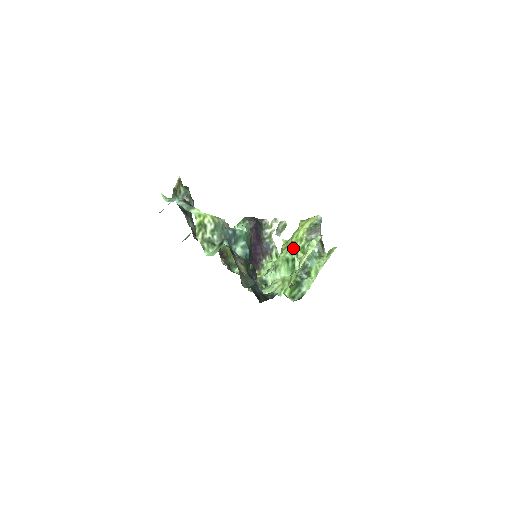
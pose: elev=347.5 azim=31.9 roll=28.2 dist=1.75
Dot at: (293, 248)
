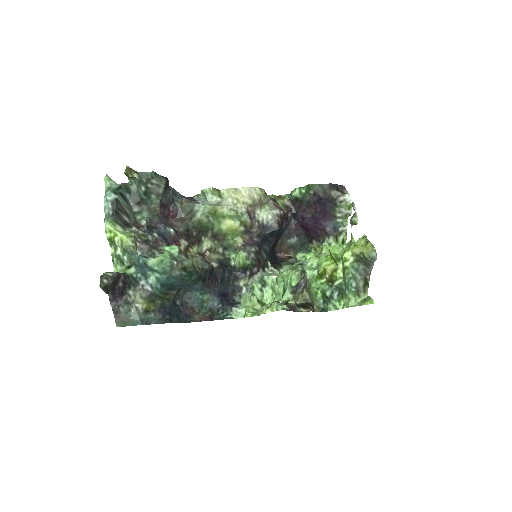
Dot at: (293, 278)
